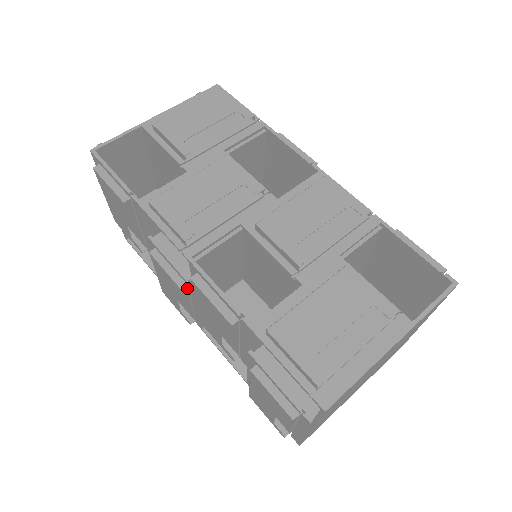
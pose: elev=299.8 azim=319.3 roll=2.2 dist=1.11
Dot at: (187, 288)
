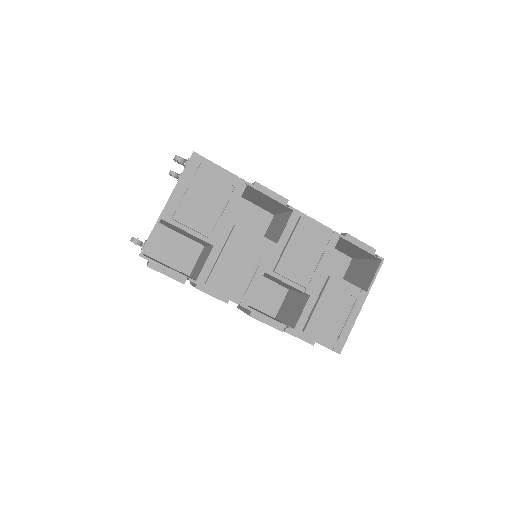
Dot at: occluded
